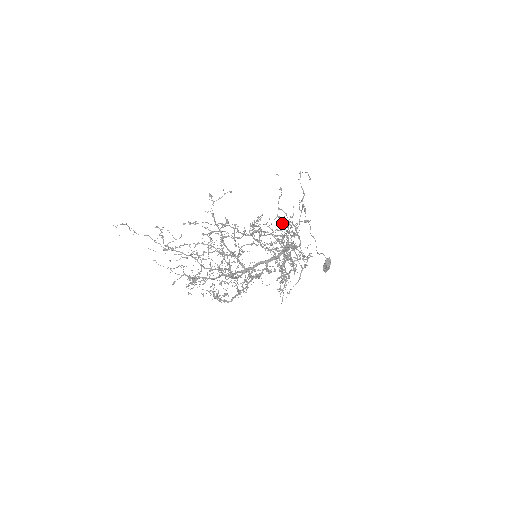
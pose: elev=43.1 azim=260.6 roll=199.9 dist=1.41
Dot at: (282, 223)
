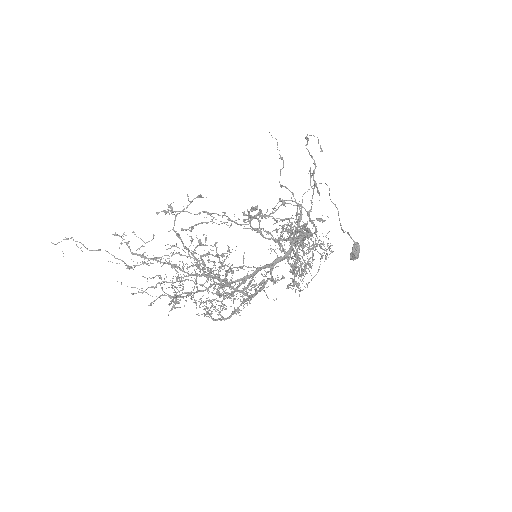
Dot at: (281, 240)
